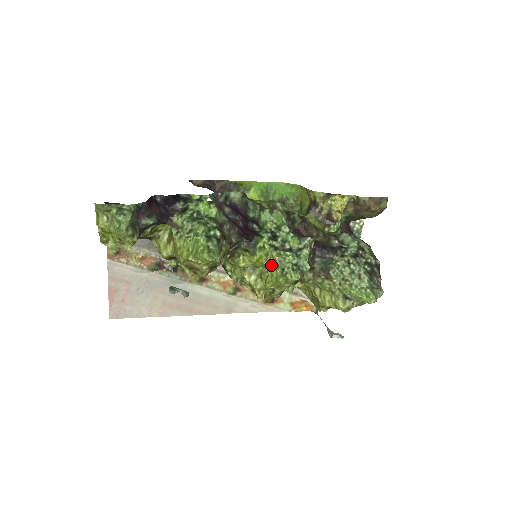
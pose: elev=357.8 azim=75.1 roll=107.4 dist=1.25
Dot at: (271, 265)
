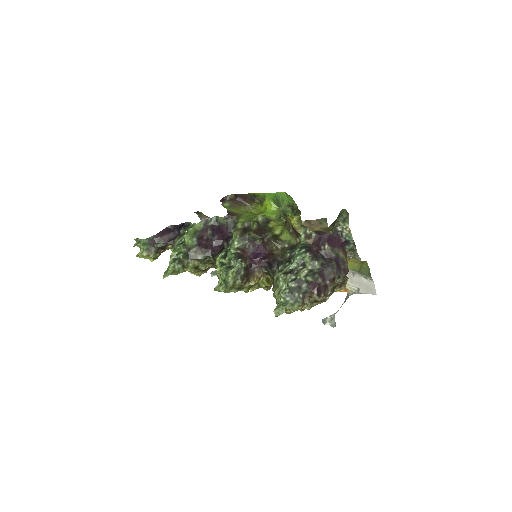
Dot at: occluded
